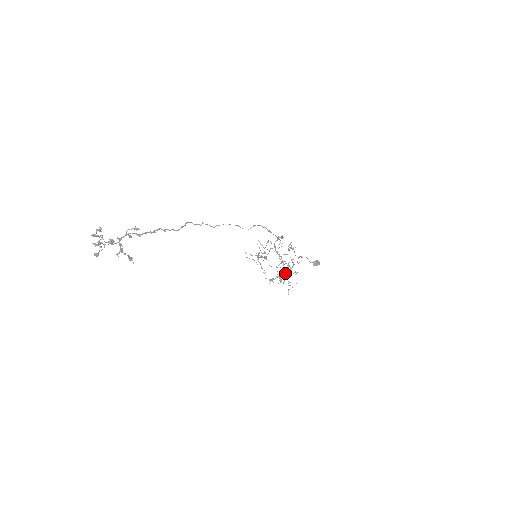
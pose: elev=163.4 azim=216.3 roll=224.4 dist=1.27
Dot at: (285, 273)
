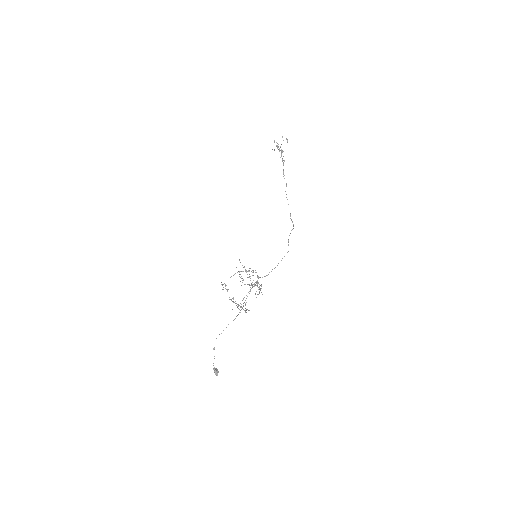
Dot at: occluded
